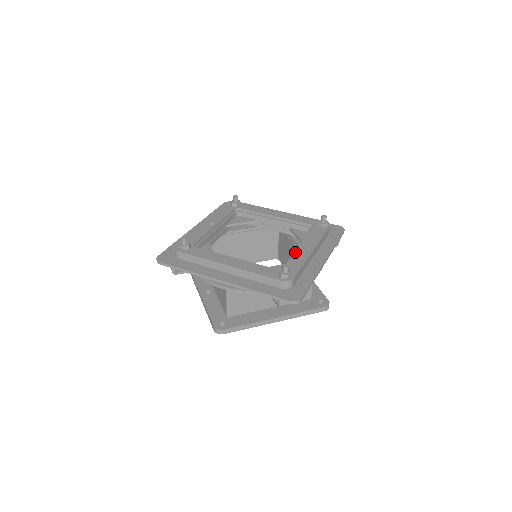
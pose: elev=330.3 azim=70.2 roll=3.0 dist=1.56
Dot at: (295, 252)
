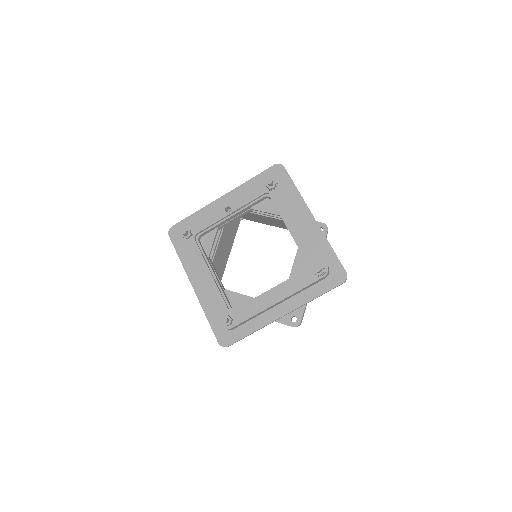
Dot at: (259, 297)
